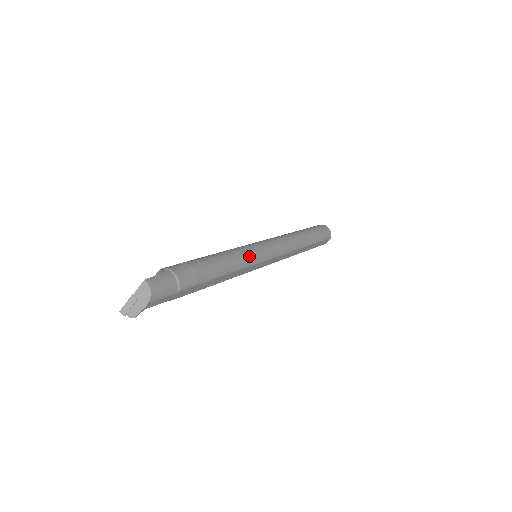
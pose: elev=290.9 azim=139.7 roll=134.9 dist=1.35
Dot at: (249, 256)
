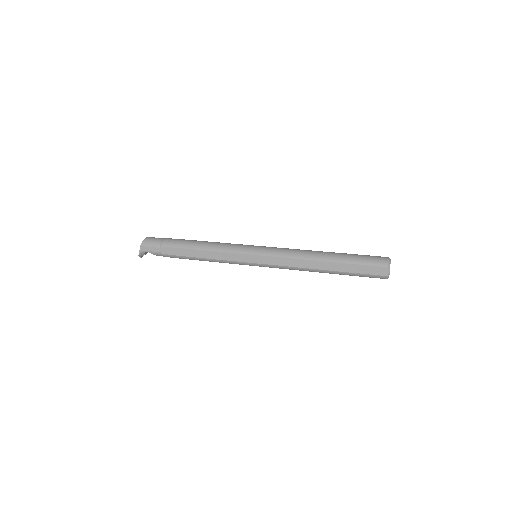
Dot at: (233, 246)
